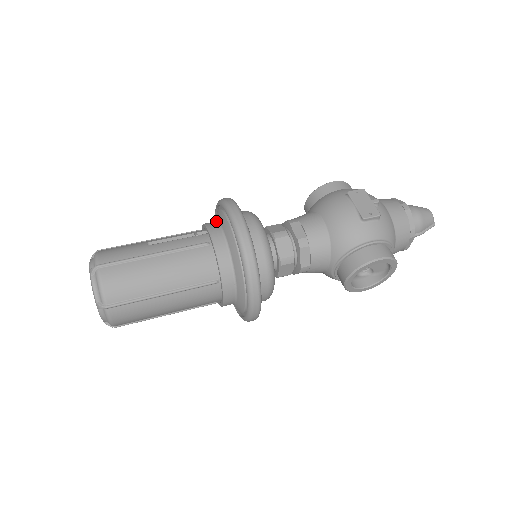
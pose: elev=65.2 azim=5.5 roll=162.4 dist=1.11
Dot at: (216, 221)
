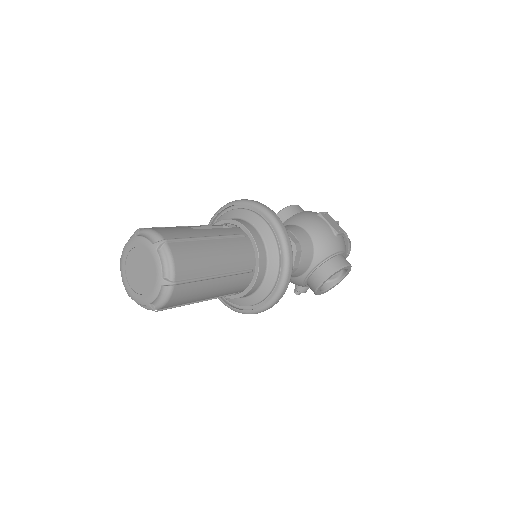
Dot at: (237, 218)
